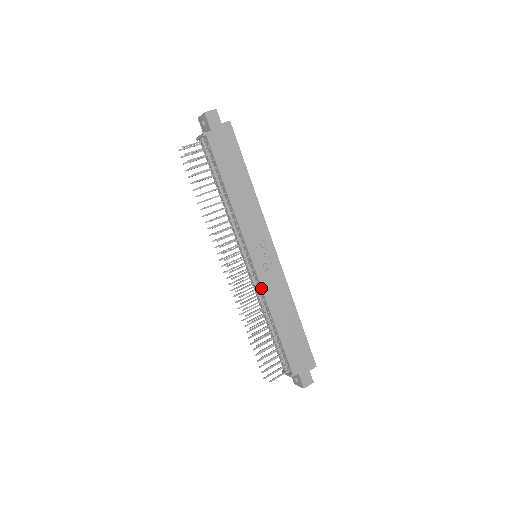
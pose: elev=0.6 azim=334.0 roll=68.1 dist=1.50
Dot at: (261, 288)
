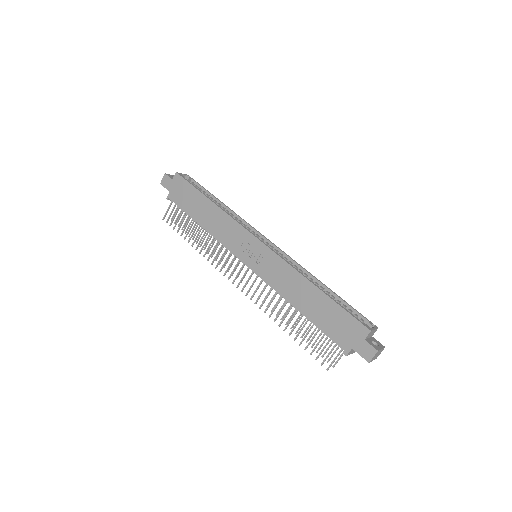
Dot at: (267, 284)
